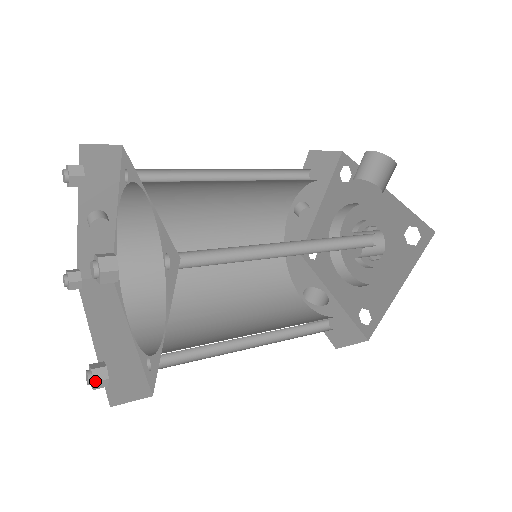
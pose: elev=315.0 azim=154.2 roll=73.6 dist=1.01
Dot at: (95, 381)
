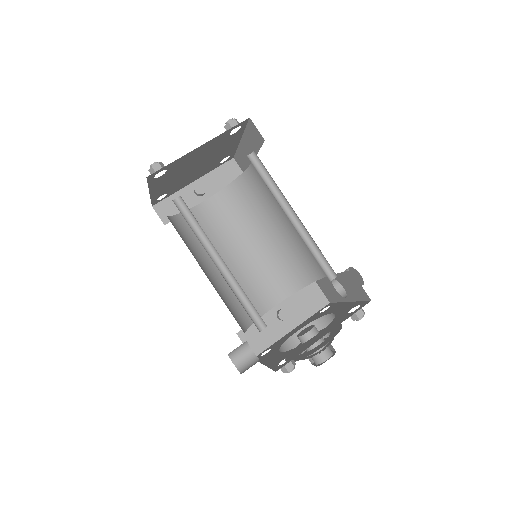
Dot at: (159, 163)
